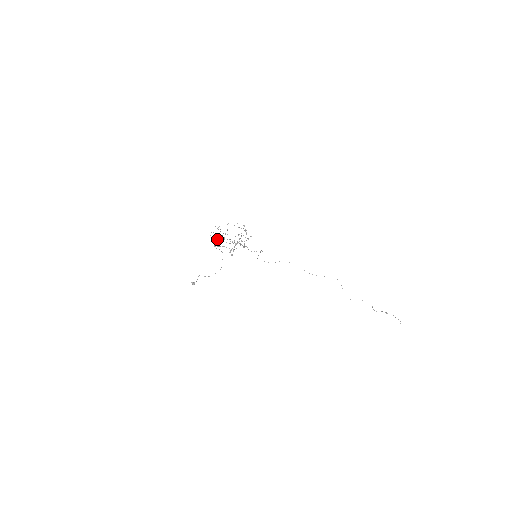
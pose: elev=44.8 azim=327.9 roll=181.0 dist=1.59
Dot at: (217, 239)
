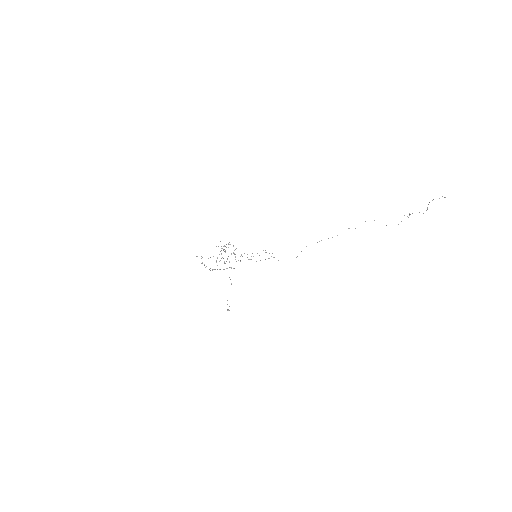
Dot at: occluded
